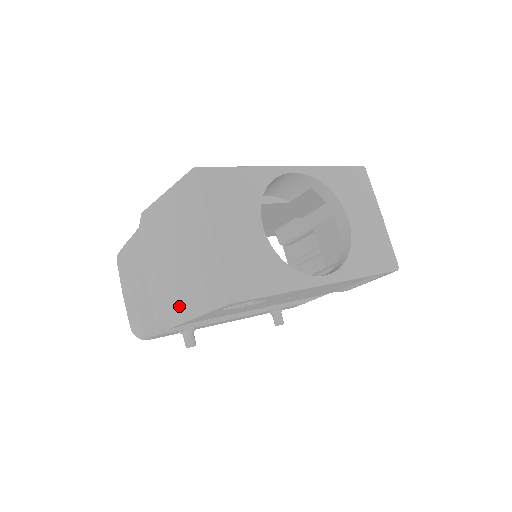
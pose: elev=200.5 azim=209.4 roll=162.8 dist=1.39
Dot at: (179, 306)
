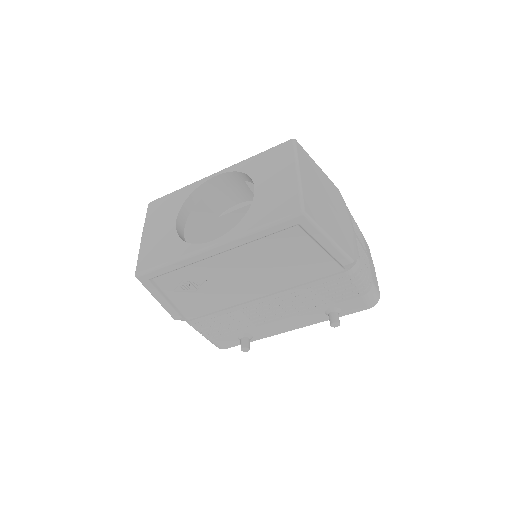
Dot at: occluded
